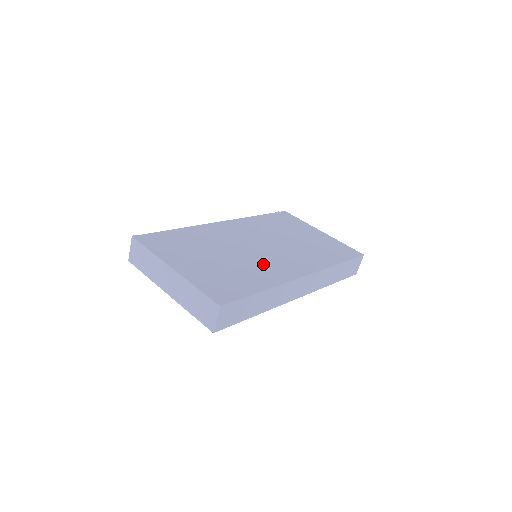
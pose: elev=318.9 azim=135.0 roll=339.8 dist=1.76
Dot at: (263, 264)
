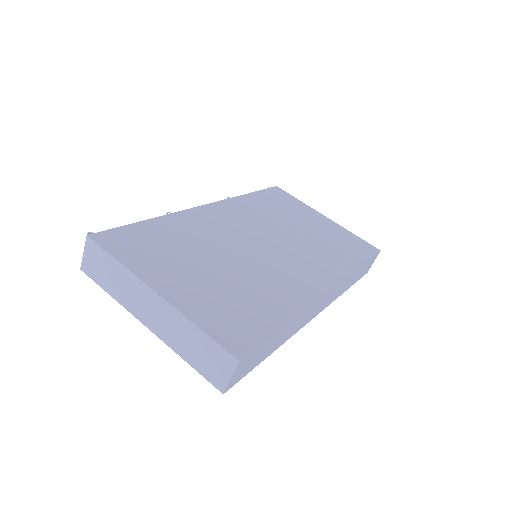
Dot at: (275, 275)
